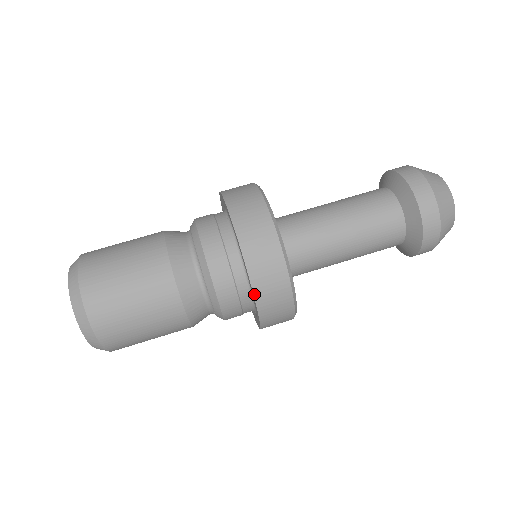
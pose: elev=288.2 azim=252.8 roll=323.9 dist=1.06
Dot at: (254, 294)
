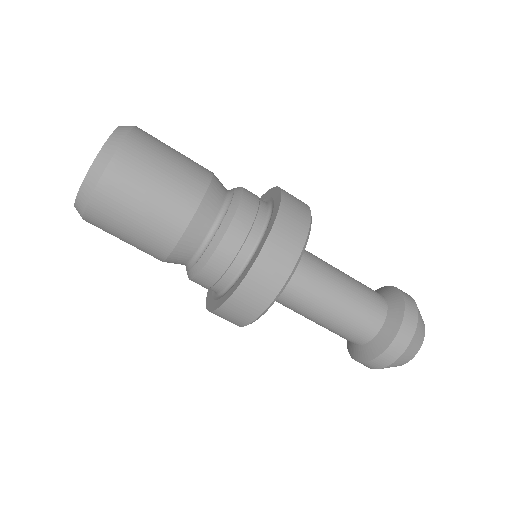
Dot at: (208, 310)
